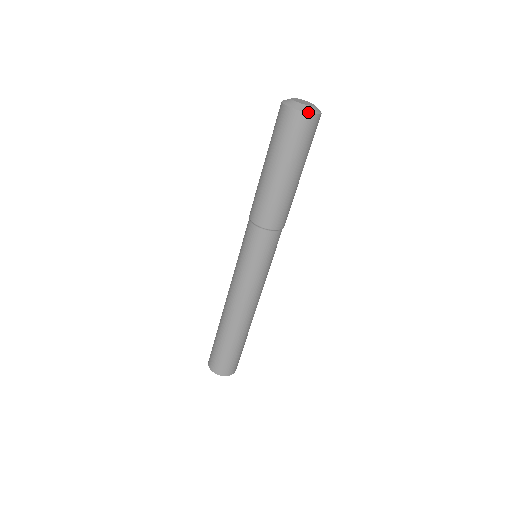
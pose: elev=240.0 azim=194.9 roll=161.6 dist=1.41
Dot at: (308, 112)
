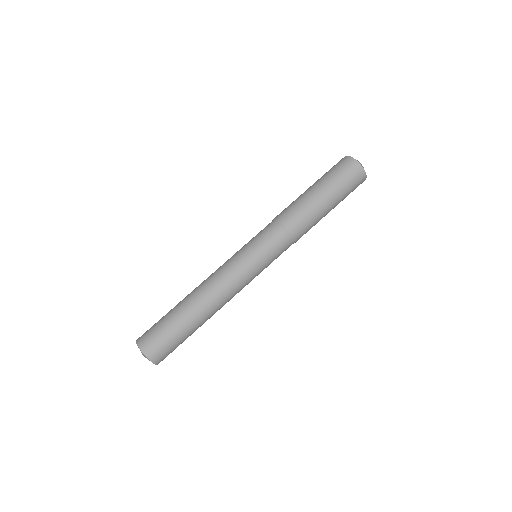
Dot at: occluded
